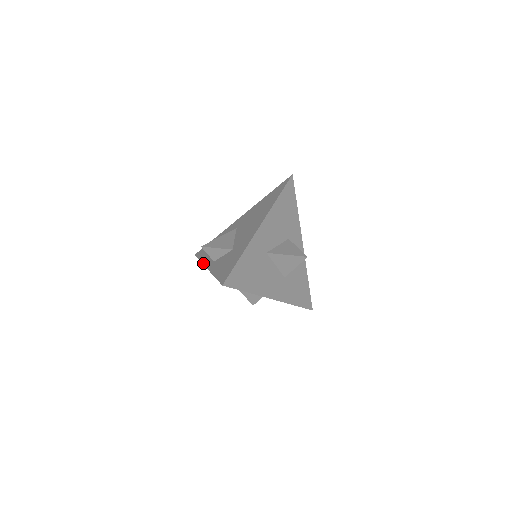
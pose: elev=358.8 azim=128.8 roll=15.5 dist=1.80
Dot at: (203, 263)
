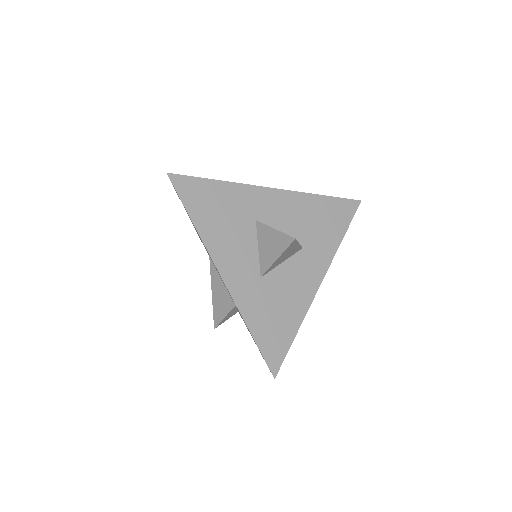
Dot at: occluded
